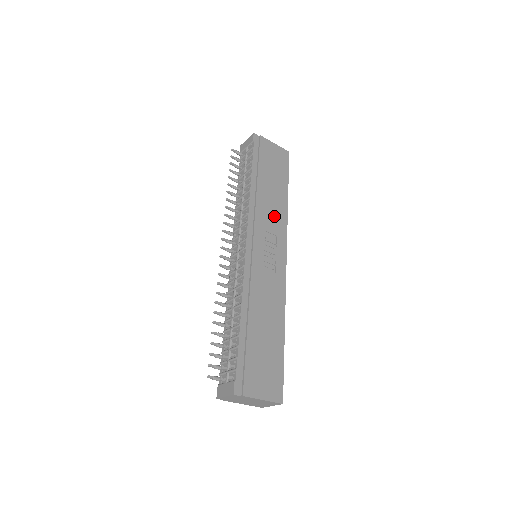
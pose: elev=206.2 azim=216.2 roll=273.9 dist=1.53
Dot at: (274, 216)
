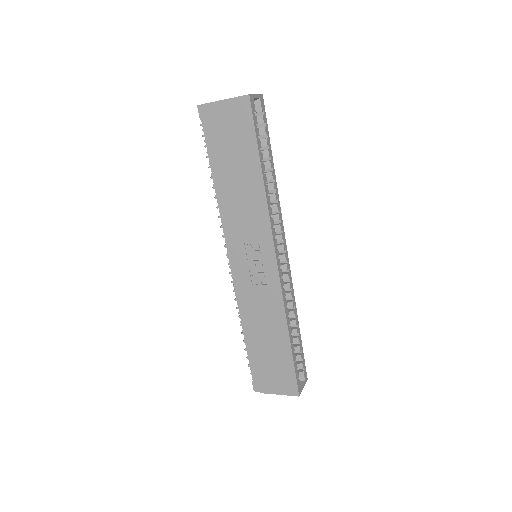
Dot at: (250, 214)
